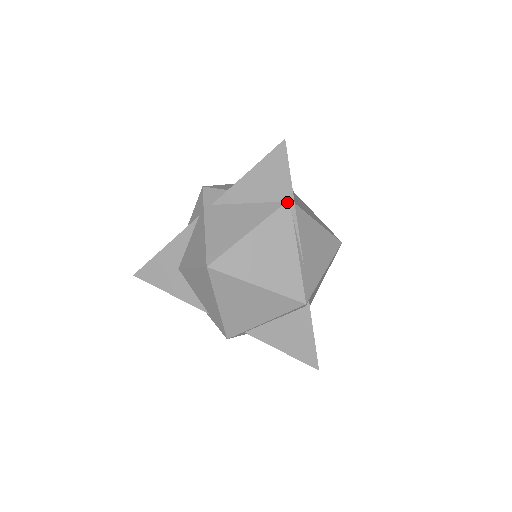
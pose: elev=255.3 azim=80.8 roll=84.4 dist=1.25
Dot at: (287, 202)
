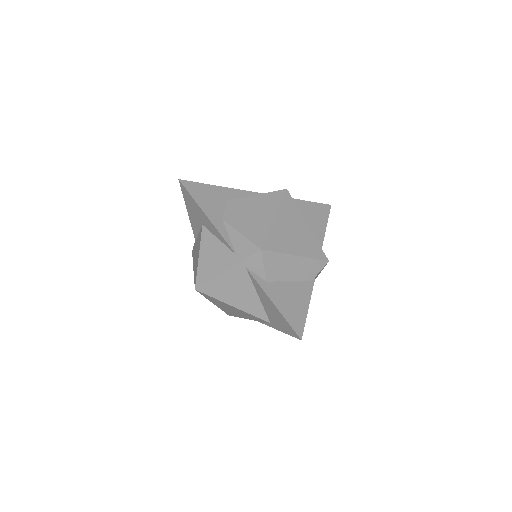
Dot at: (270, 323)
